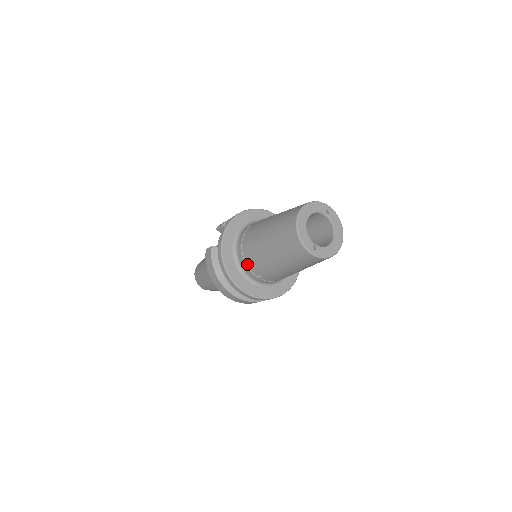
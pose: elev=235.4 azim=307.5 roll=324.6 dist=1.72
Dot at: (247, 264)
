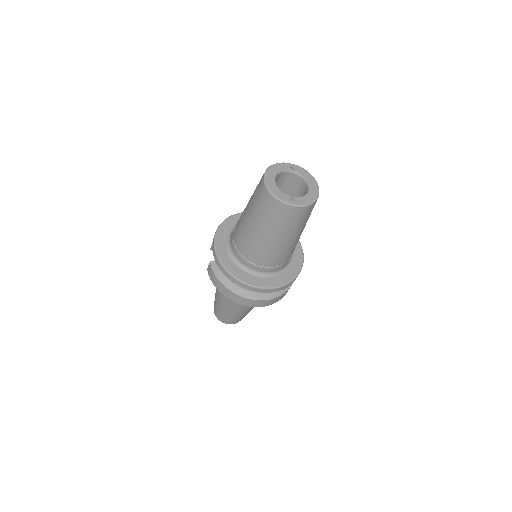
Dot at: (246, 258)
